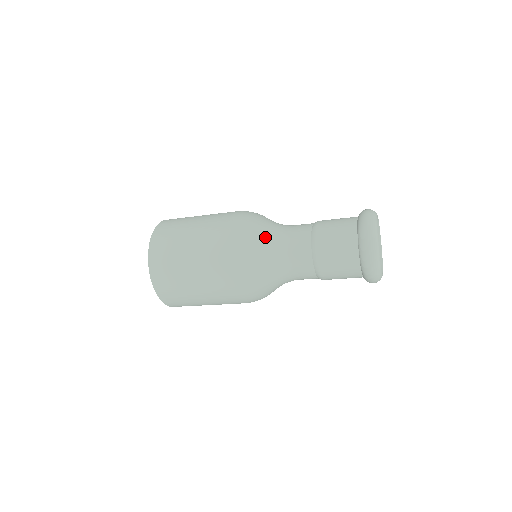
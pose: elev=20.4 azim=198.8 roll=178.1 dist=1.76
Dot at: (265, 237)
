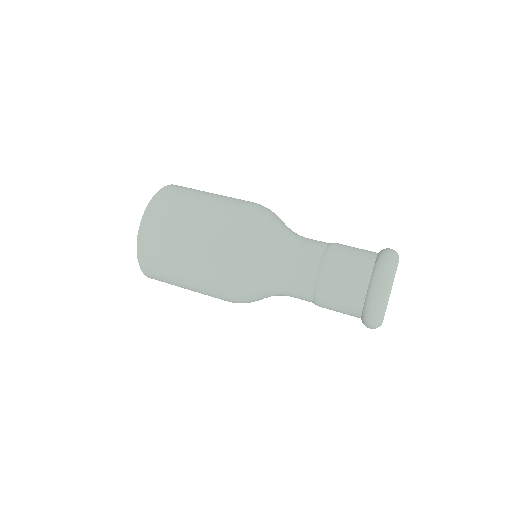
Dot at: (271, 246)
